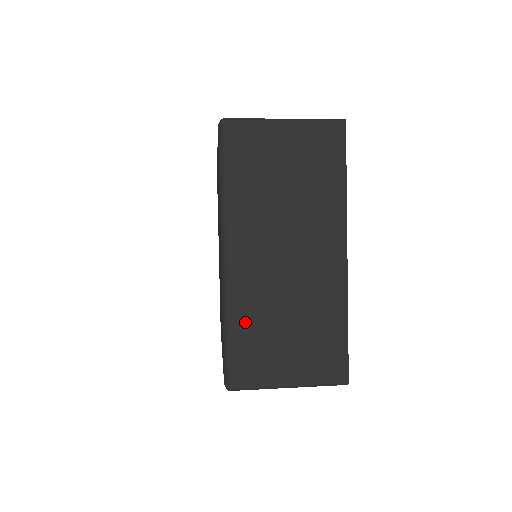
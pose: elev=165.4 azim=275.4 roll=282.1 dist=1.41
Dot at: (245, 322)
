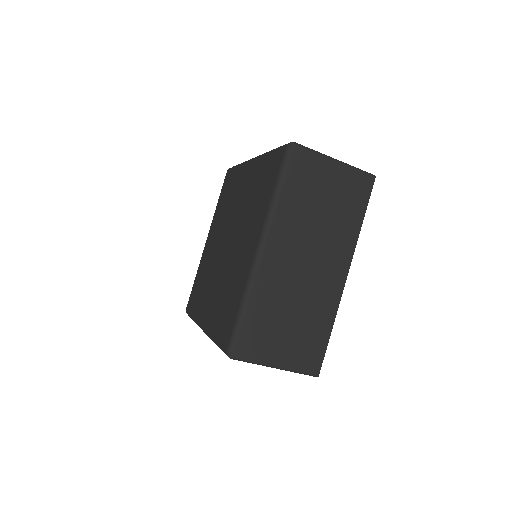
Dot at: (260, 306)
